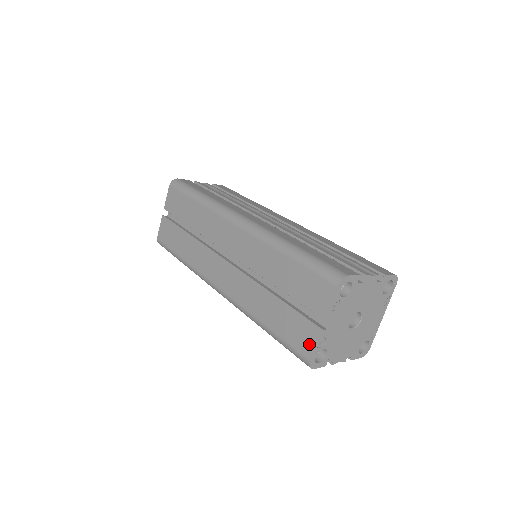
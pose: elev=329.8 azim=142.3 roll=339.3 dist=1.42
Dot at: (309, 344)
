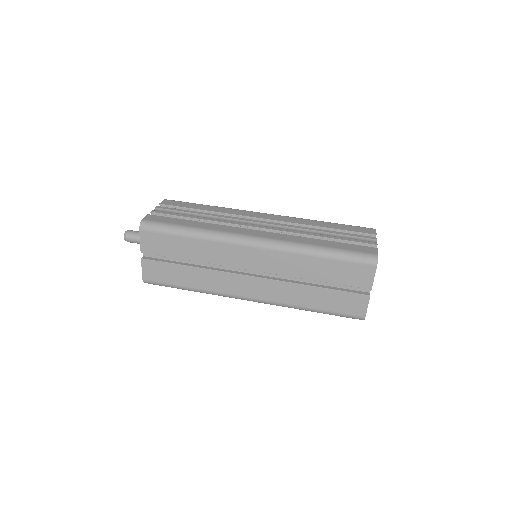
Dot at: (362, 308)
